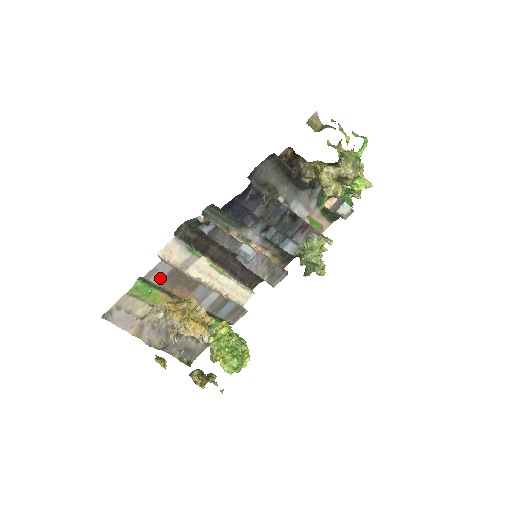
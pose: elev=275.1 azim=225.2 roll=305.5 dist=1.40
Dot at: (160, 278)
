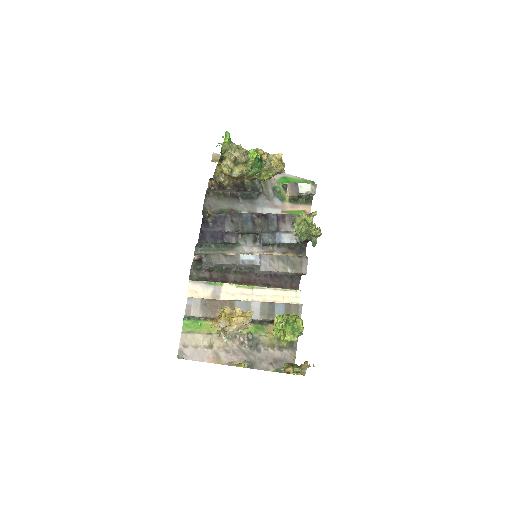
Dot at: (198, 311)
